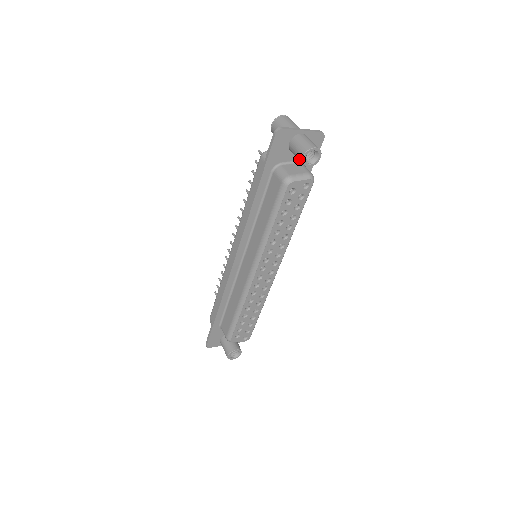
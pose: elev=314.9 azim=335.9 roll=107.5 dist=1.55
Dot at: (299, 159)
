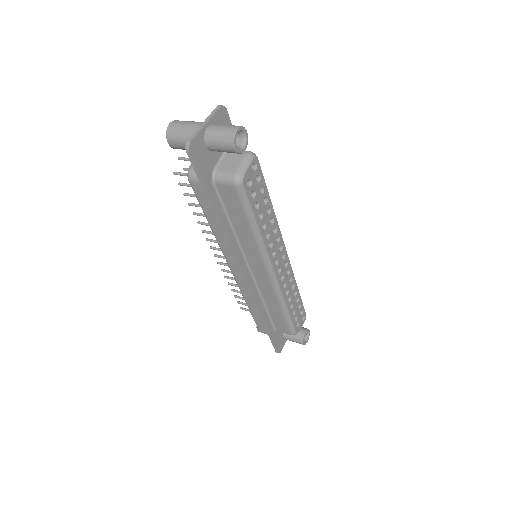
Dot at: (231, 152)
